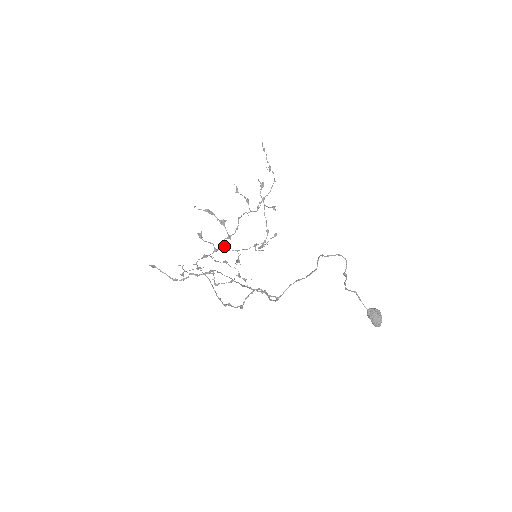
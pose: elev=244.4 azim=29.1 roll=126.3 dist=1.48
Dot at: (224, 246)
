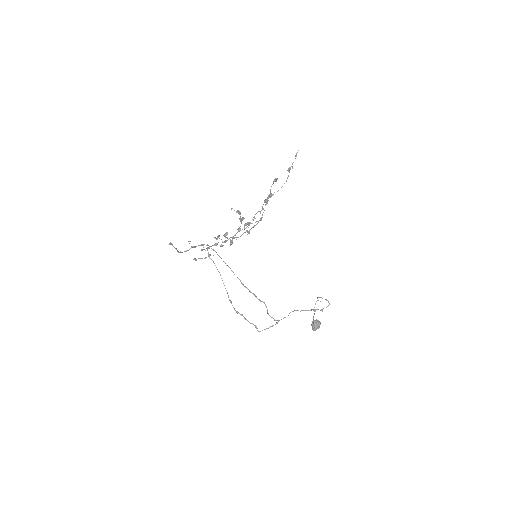
Dot at: (233, 237)
